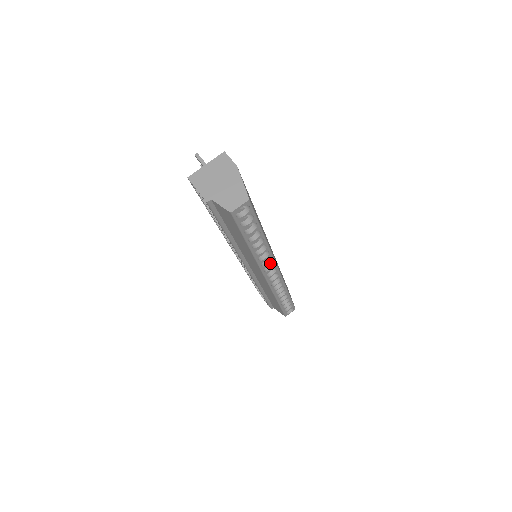
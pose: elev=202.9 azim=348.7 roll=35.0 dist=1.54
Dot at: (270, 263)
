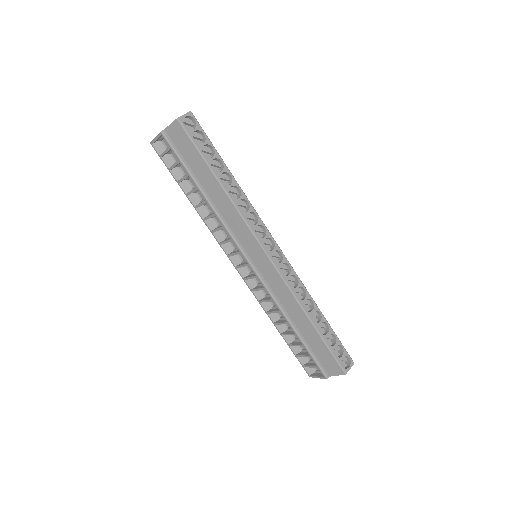
Dot at: (259, 225)
